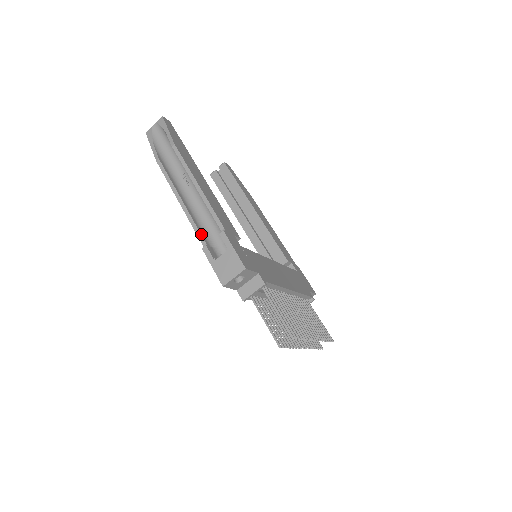
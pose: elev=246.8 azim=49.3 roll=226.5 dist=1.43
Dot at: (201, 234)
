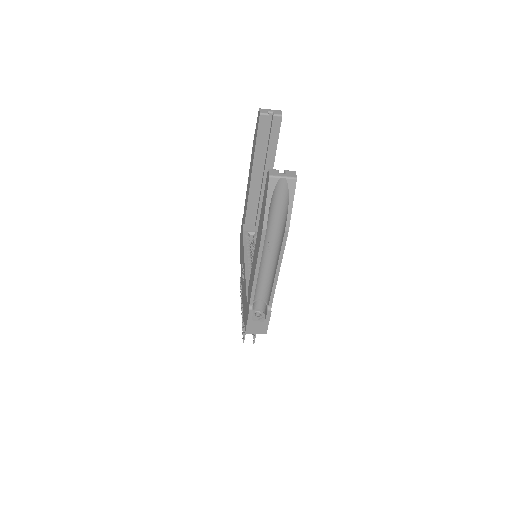
Dot at: occluded
